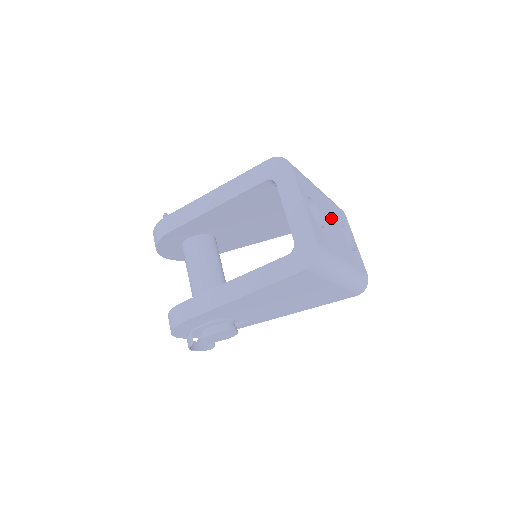
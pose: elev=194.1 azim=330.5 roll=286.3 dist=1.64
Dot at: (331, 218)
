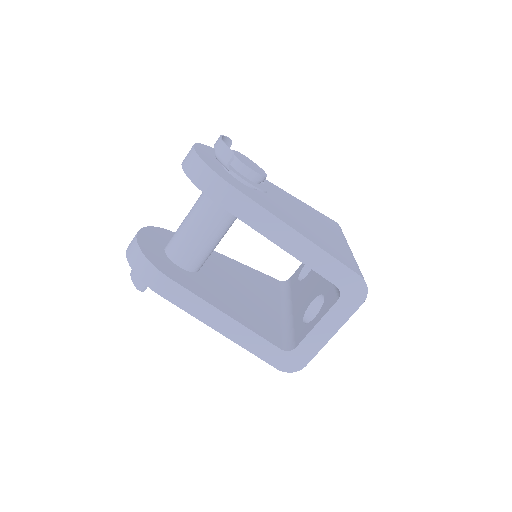
Dot at: occluded
